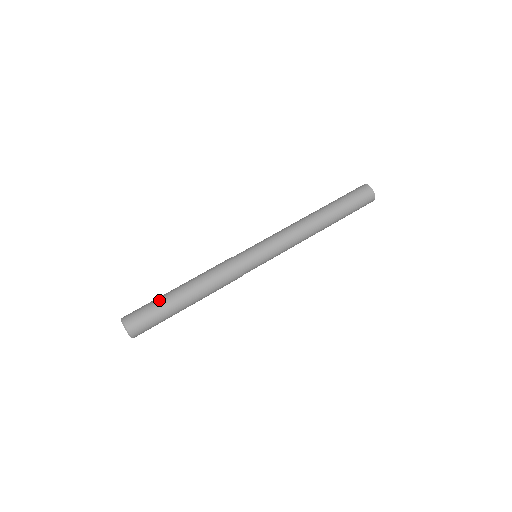
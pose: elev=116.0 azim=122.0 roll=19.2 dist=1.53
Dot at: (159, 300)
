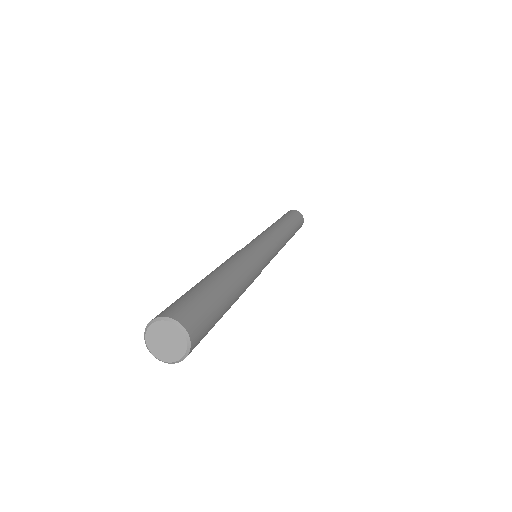
Dot at: occluded
